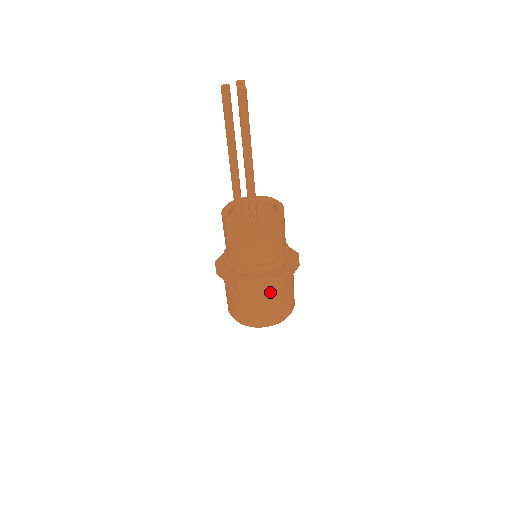
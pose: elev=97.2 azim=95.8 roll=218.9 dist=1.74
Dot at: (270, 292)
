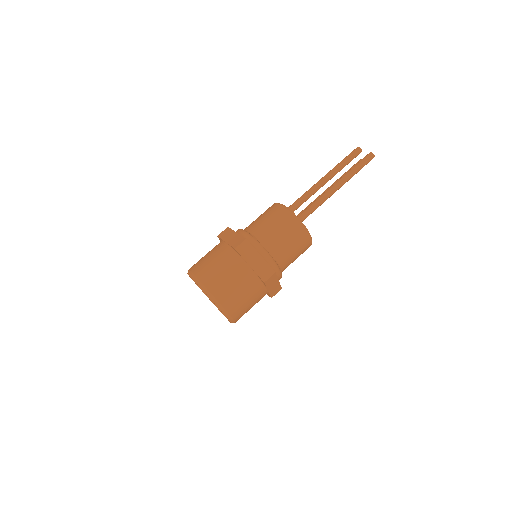
Dot at: (252, 276)
